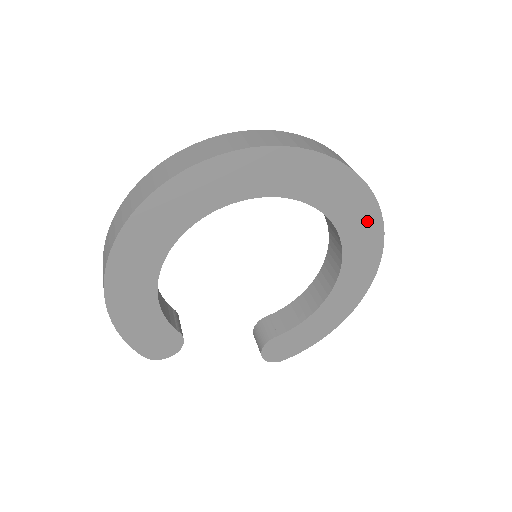
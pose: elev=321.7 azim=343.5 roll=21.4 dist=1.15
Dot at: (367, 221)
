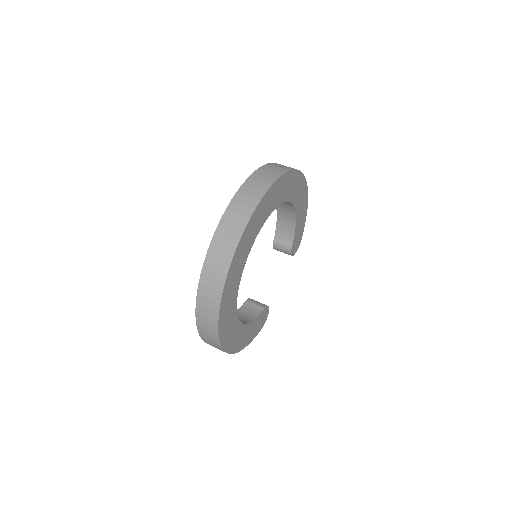
Dot at: (283, 184)
